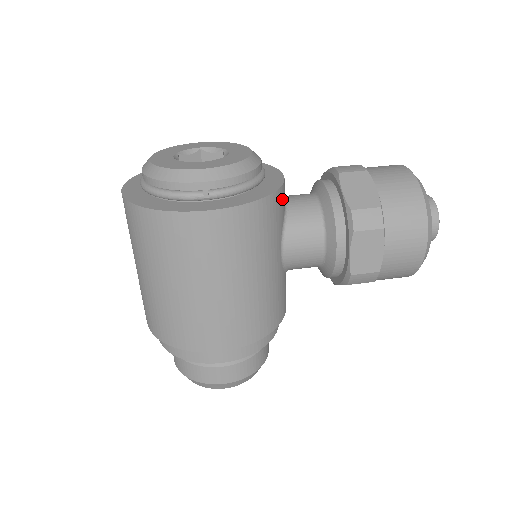
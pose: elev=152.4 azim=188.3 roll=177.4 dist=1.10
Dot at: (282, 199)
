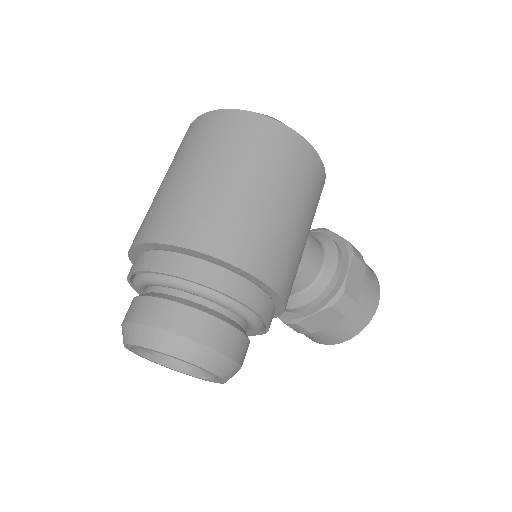
Dot at: occluded
